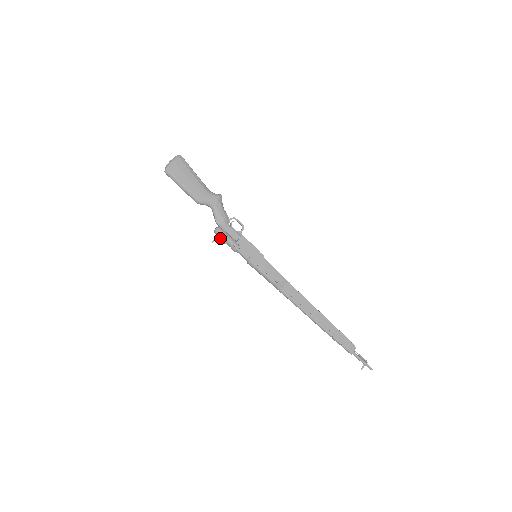
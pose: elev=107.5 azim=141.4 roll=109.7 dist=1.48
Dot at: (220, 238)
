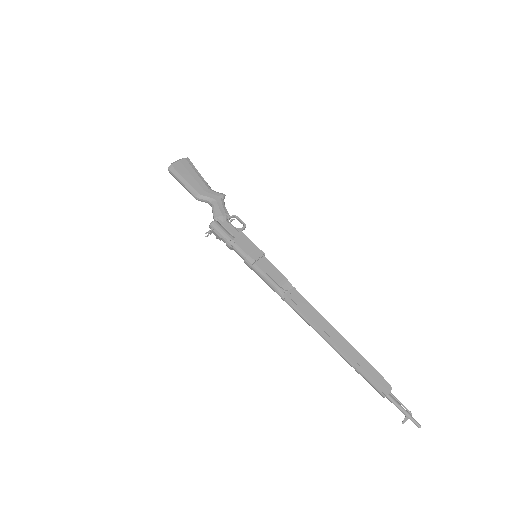
Dot at: (215, 231)
